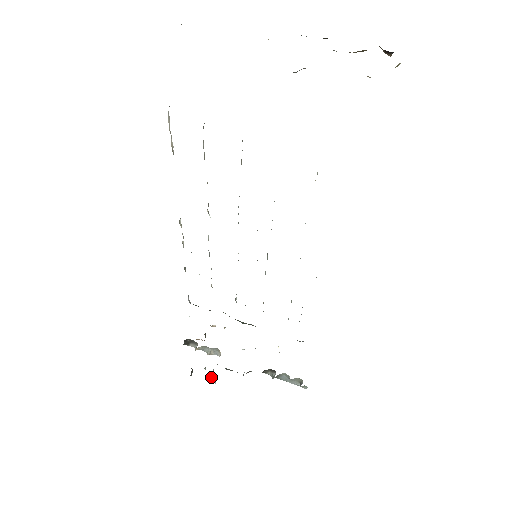
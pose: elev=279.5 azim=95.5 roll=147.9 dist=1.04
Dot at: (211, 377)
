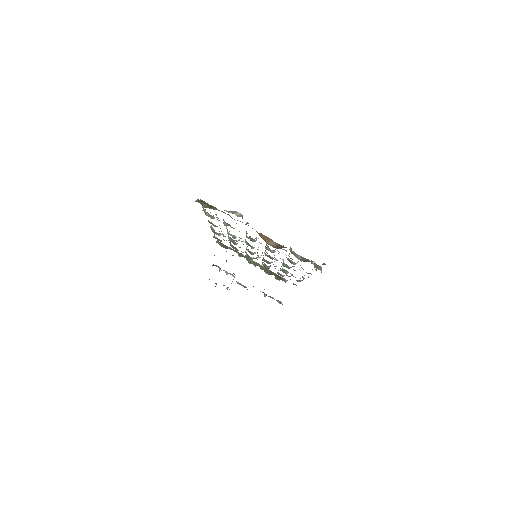
Dot at: occluded
